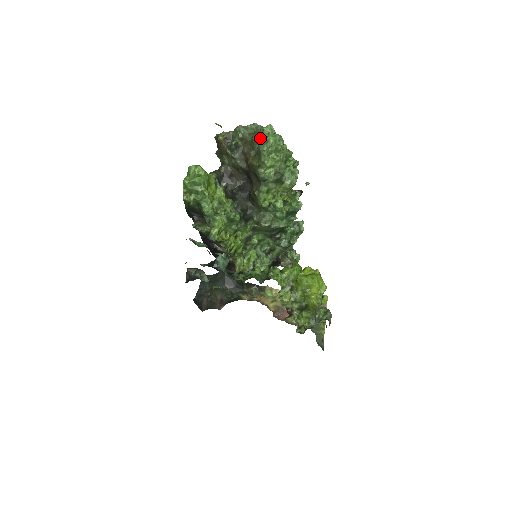
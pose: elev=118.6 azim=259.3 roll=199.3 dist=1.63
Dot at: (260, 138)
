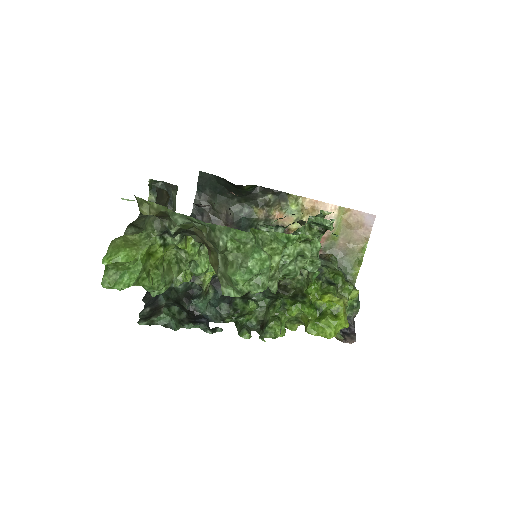
Dot at: (221, 253)
